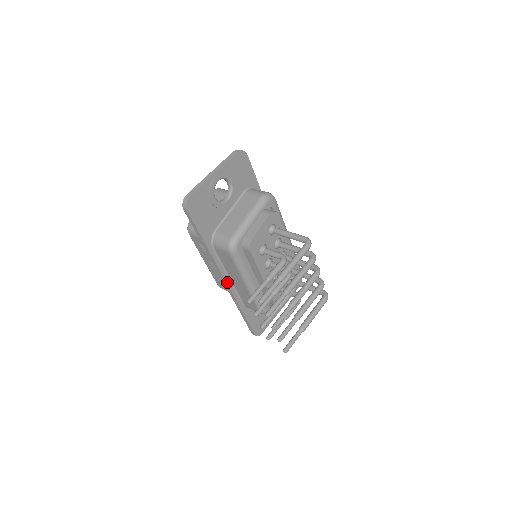
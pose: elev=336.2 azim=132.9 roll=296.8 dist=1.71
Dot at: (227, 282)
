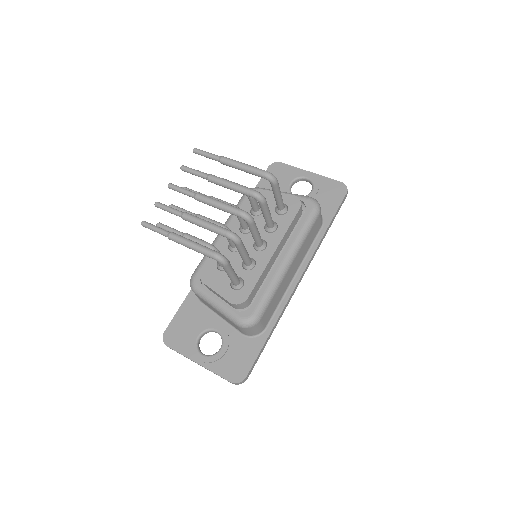
Dot at: occluded
